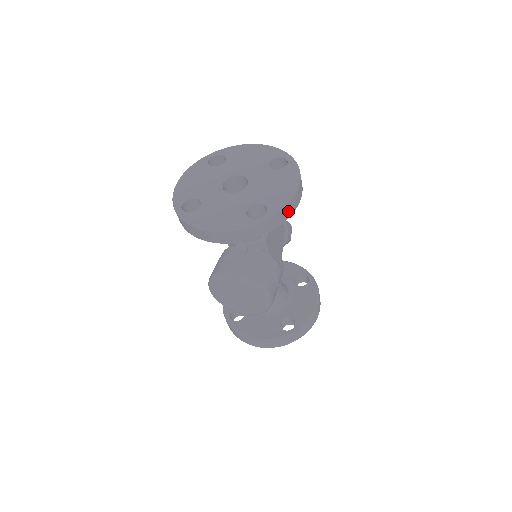
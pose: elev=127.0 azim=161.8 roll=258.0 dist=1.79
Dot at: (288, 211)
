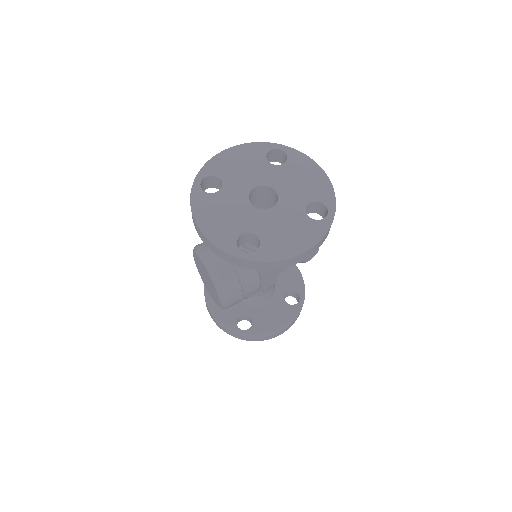
Dot at: (275, 265)
